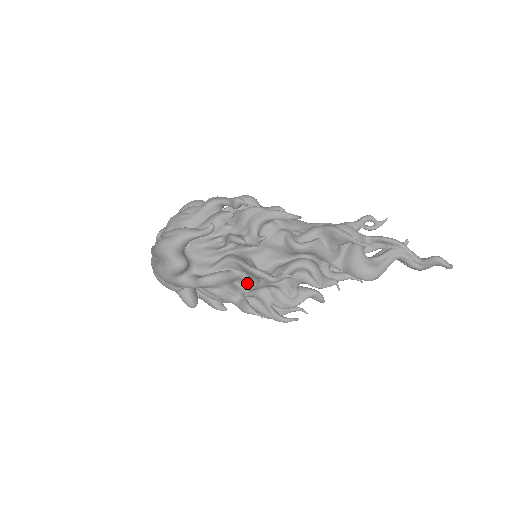
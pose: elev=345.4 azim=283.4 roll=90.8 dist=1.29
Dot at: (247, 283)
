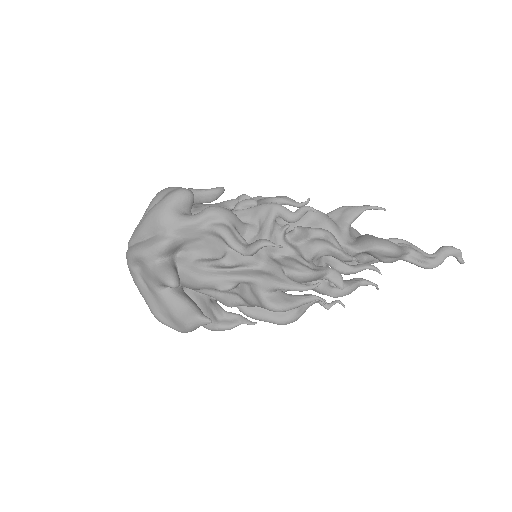
Dot at: (257, 237)
